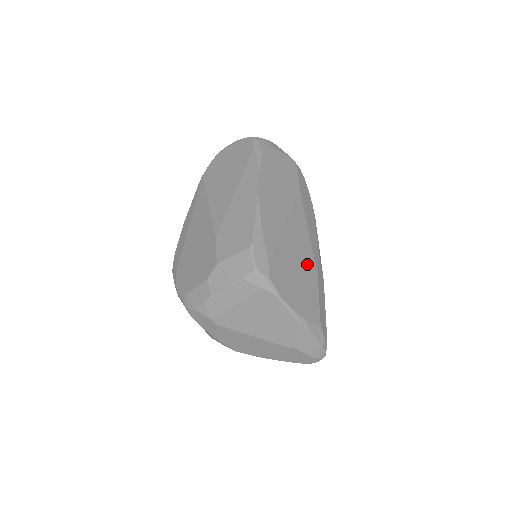
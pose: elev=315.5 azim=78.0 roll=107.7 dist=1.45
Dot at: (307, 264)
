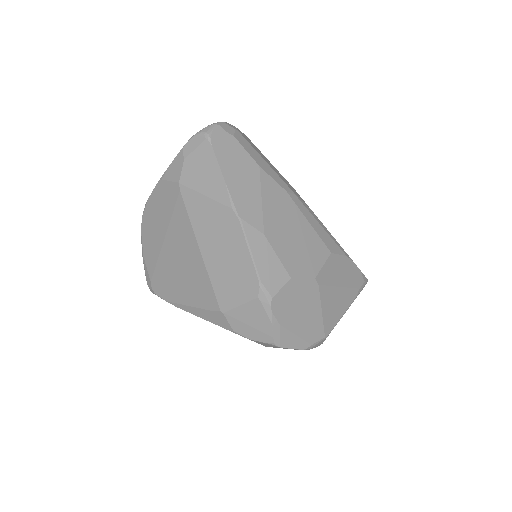
Dot at: occluded
